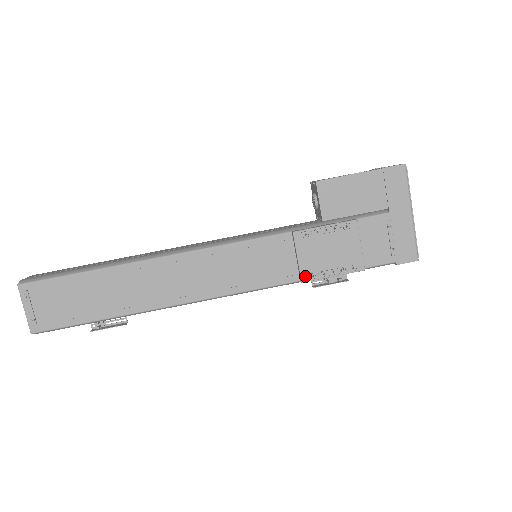
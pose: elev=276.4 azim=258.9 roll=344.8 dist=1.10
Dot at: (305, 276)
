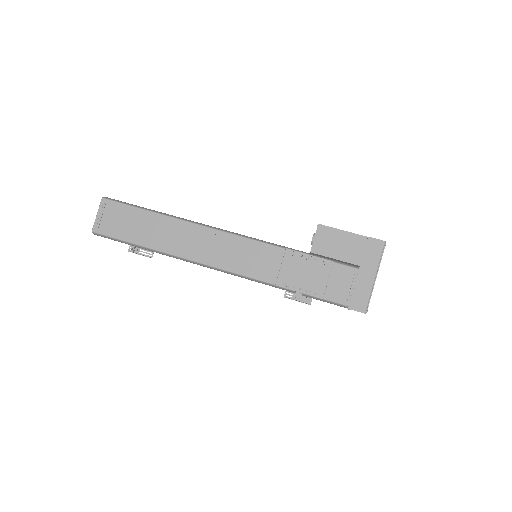
Dot at: (280, 282)
